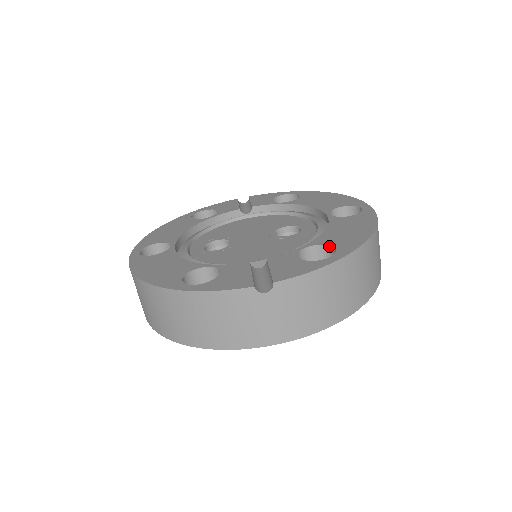
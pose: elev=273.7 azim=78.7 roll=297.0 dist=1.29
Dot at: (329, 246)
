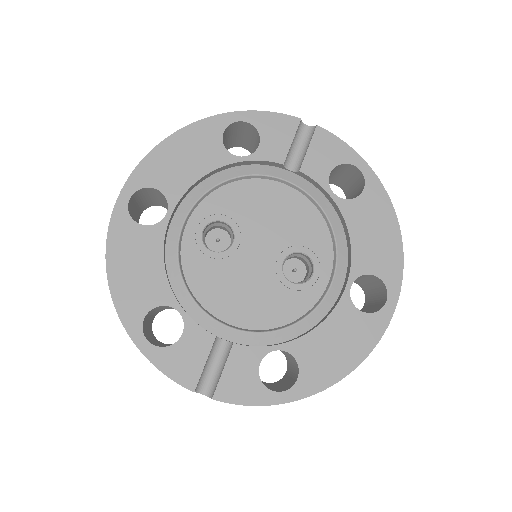
Dot at: (298, 365)
